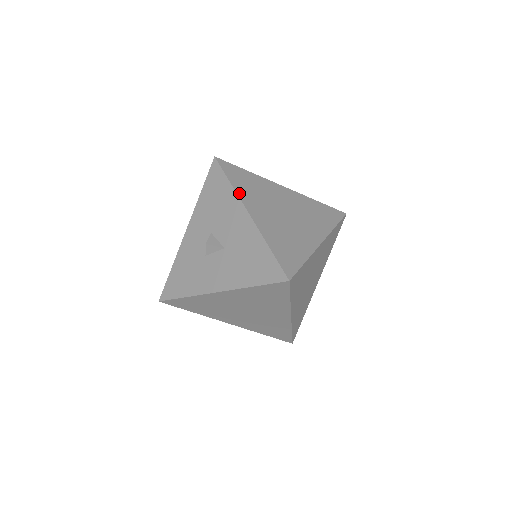
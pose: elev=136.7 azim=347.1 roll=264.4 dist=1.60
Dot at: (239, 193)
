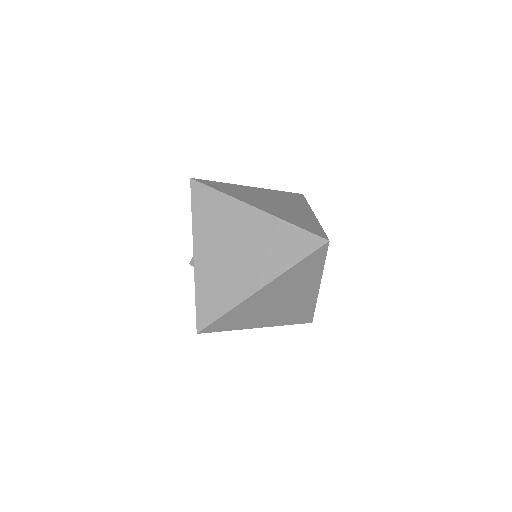
Dot at: occluded
